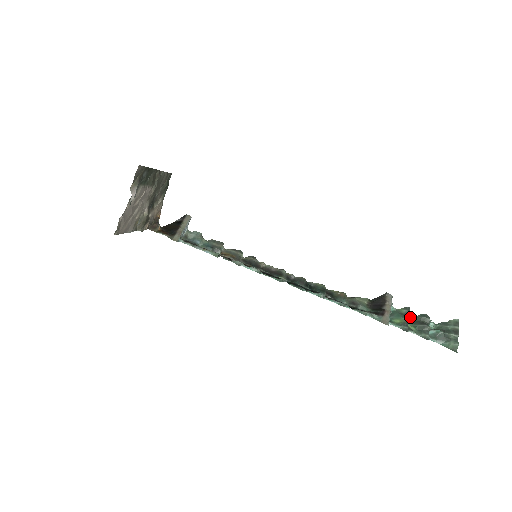
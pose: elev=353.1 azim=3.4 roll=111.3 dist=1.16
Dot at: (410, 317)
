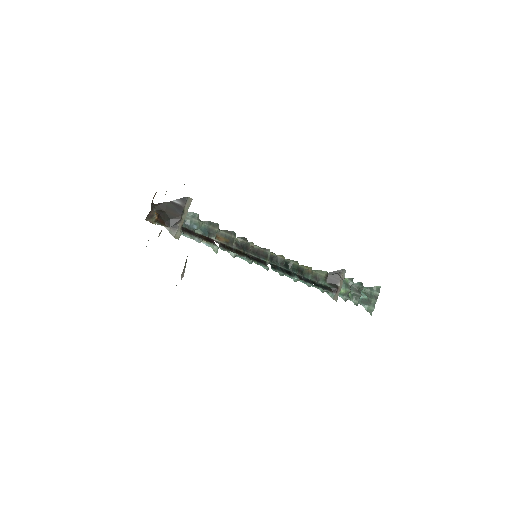
Dot at: occluded
